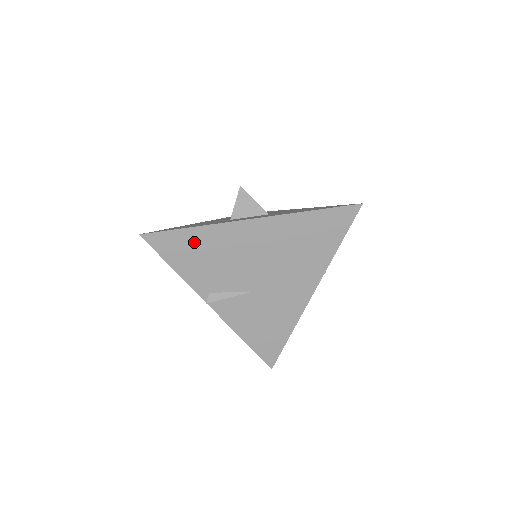
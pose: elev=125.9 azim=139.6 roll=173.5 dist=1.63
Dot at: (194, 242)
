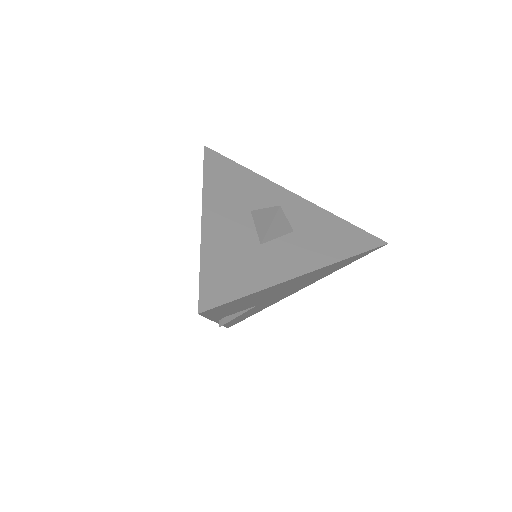
Dot at: (245, 299)
